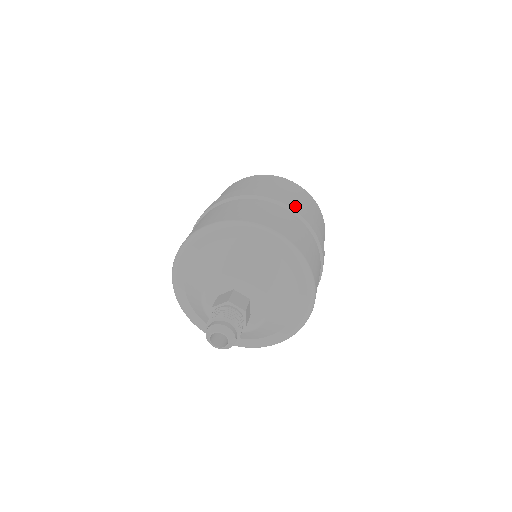
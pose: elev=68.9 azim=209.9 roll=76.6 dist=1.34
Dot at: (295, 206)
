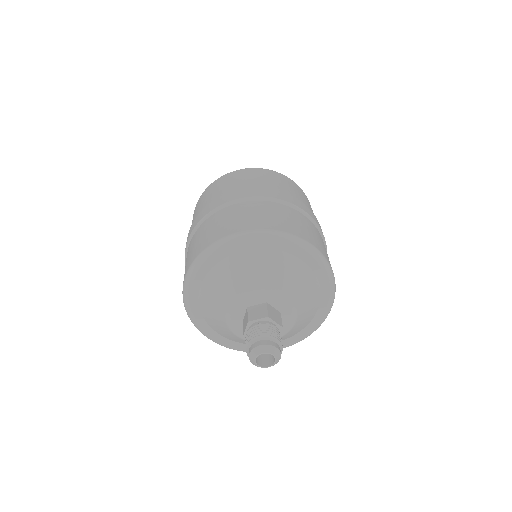
Dot at: (311, 214)
